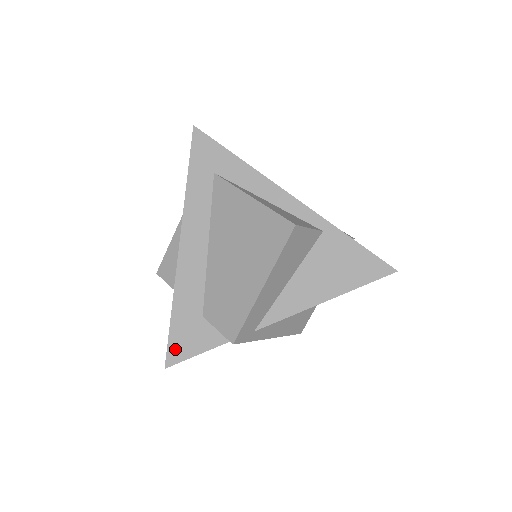
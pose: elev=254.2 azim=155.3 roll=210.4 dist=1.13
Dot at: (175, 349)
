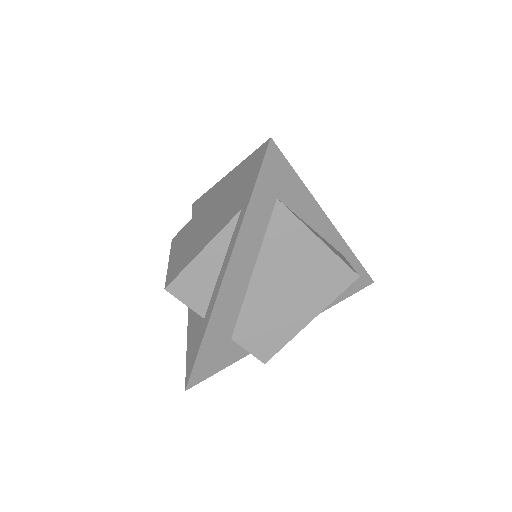
Dot at: (199, 372)
